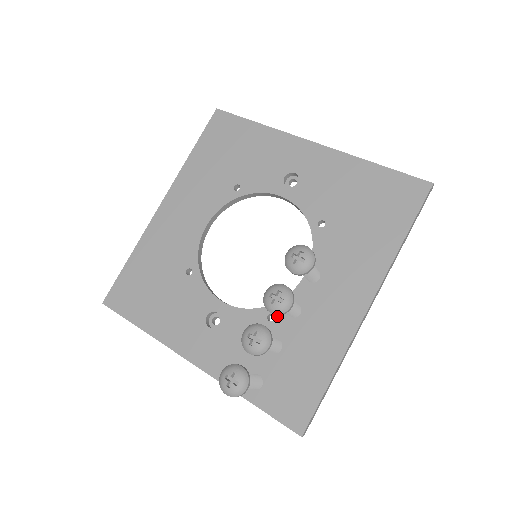
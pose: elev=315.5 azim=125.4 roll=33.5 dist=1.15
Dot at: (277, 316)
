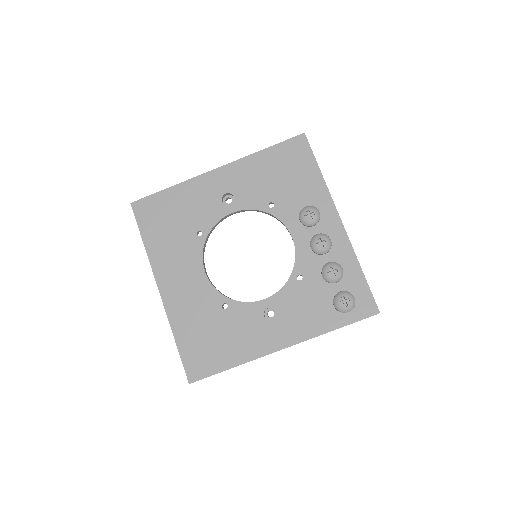
Dot at: (302, 273)
